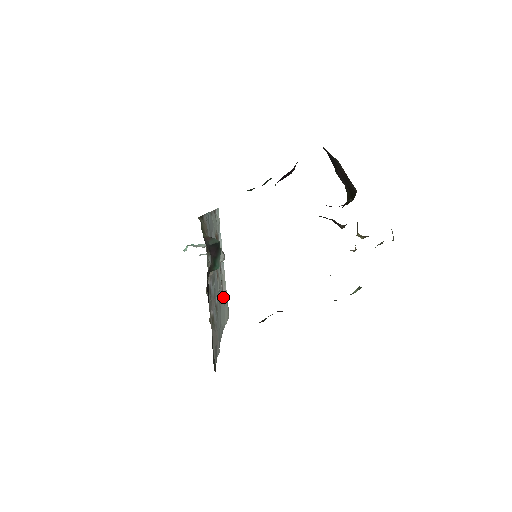
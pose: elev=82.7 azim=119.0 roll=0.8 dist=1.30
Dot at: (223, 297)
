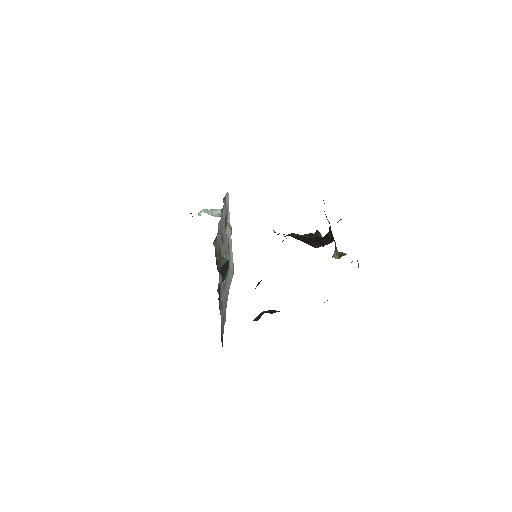
Dot at: (230, 261)
